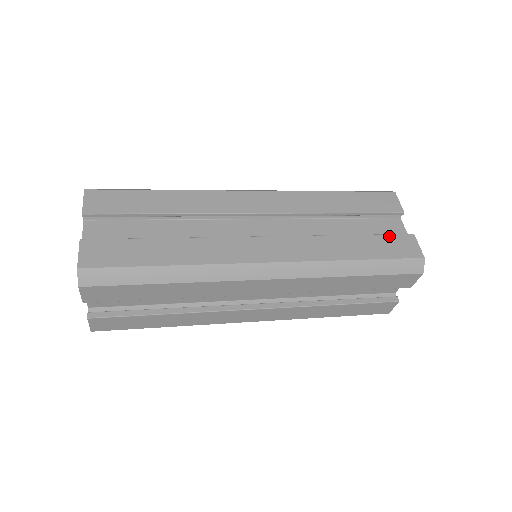
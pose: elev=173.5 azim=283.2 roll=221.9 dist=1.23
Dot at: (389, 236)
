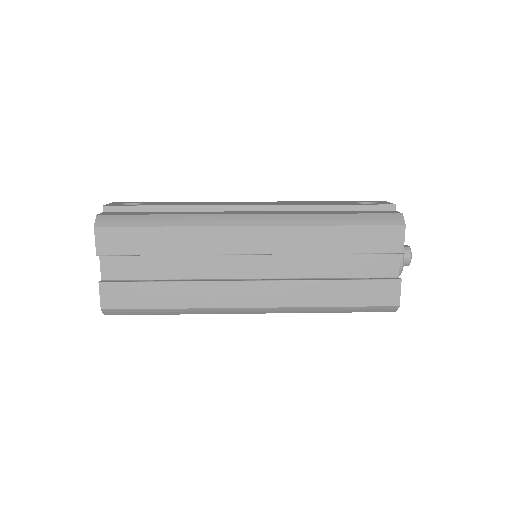
Dot at: (375, 282)
